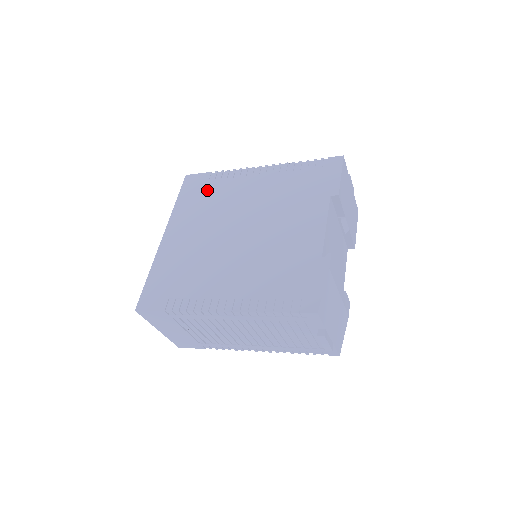
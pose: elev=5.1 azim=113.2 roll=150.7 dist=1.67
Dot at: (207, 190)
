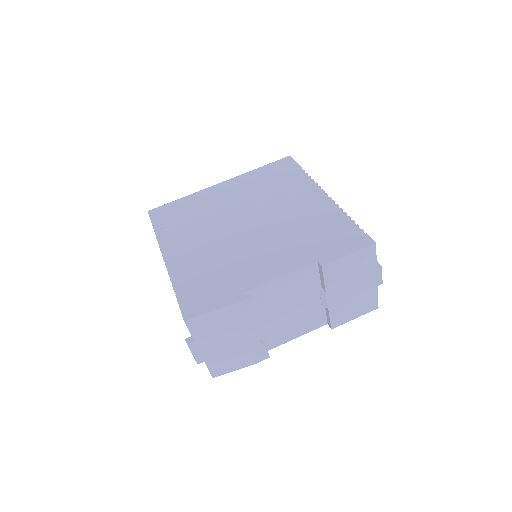
Dot at: (280, 178)
